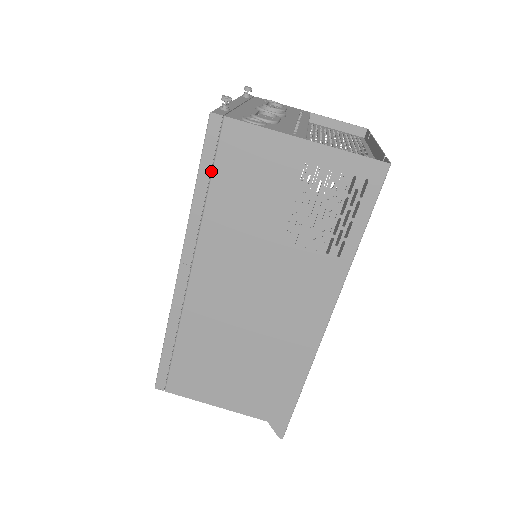
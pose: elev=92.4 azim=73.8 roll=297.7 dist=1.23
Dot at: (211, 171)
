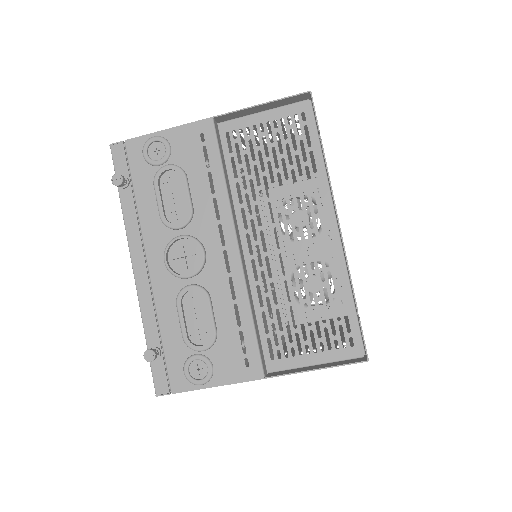
Dot at: occluded
